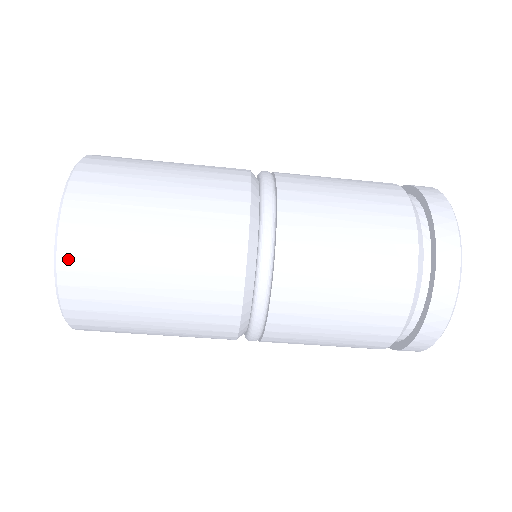
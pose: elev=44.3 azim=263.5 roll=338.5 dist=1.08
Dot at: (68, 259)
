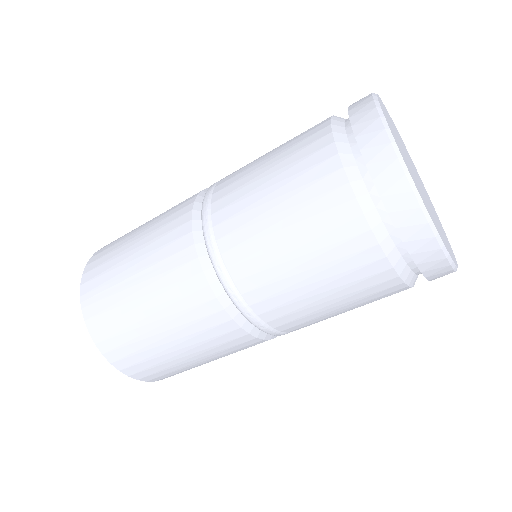
Dot at: (103, 344)
